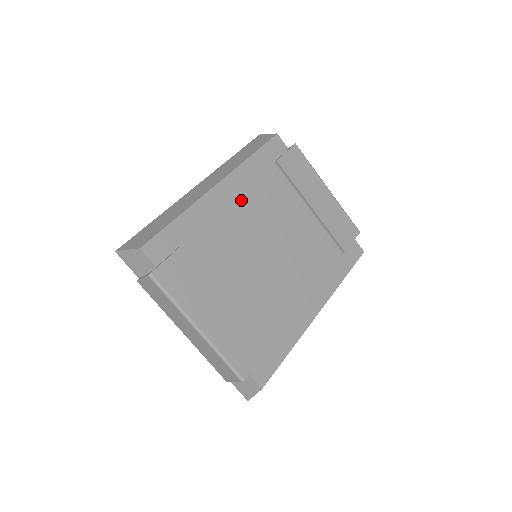
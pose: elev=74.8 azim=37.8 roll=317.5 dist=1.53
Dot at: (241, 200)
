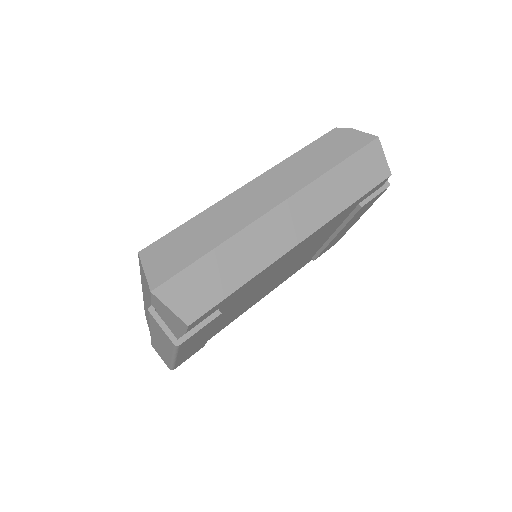
Dot at: (301, 248)
